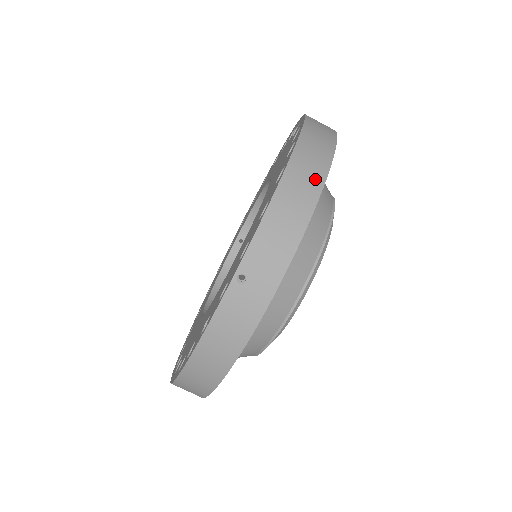
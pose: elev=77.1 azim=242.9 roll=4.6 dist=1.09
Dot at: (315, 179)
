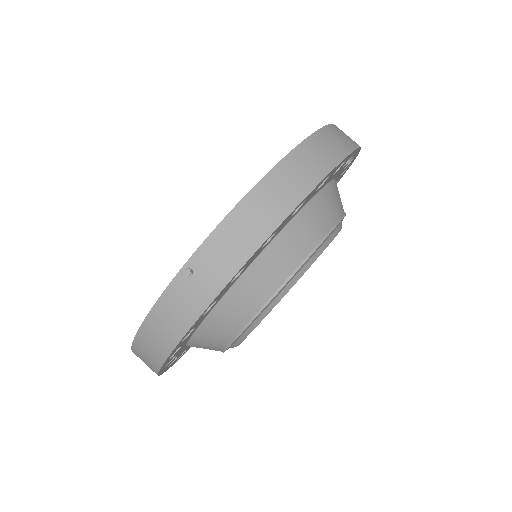
Dot at: (295, 192)
